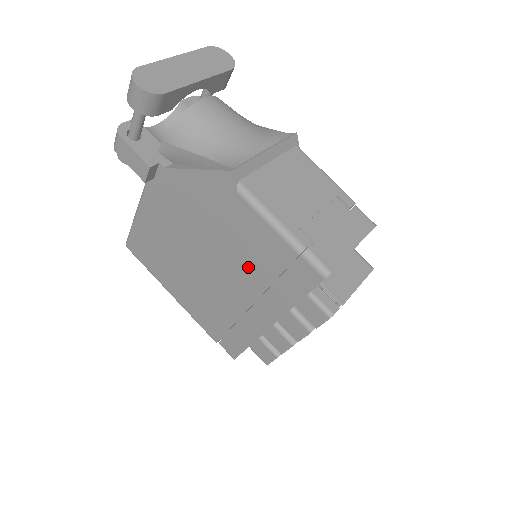
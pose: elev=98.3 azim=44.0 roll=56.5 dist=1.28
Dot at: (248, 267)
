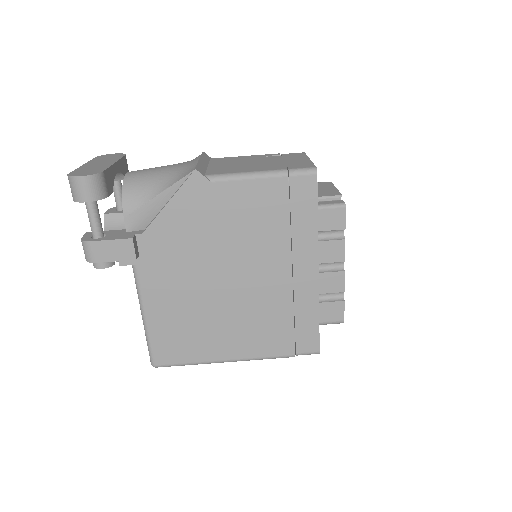
Dot at: (264, 237)
